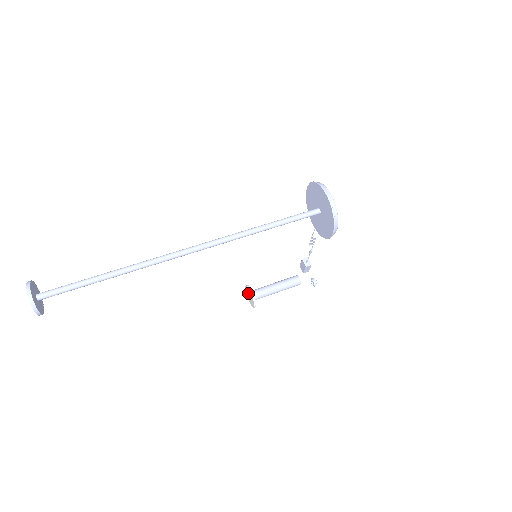
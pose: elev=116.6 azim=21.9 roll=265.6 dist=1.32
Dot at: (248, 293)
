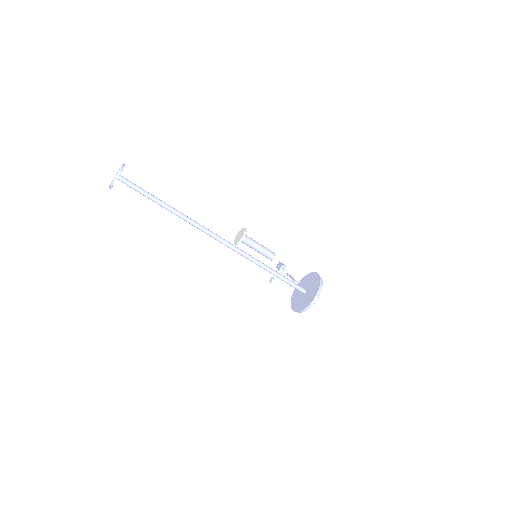
Dot at: (241, 233)
